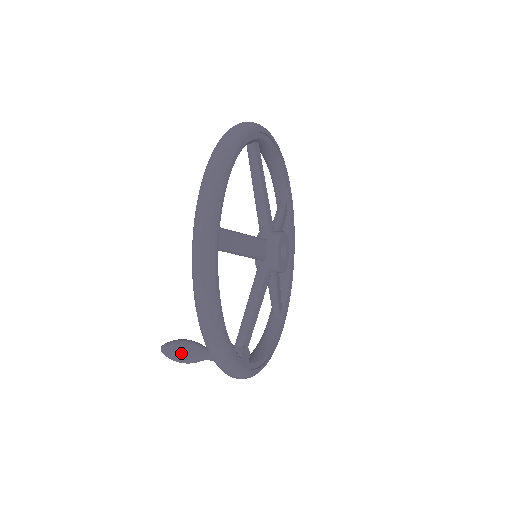
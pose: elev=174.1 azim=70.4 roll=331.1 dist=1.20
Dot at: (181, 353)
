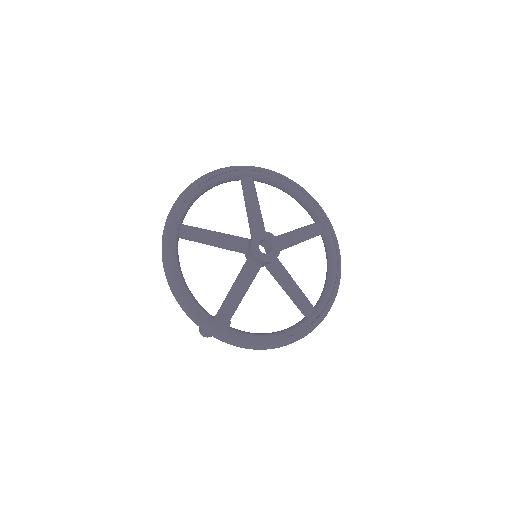
Dot at: occluded
